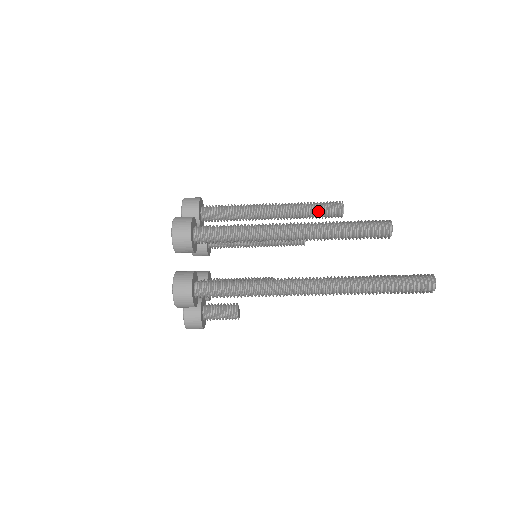
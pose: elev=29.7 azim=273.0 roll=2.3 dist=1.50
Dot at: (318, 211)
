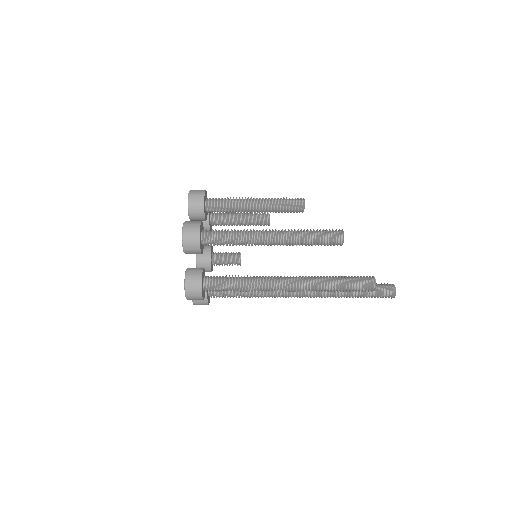
Dot at: occluded
